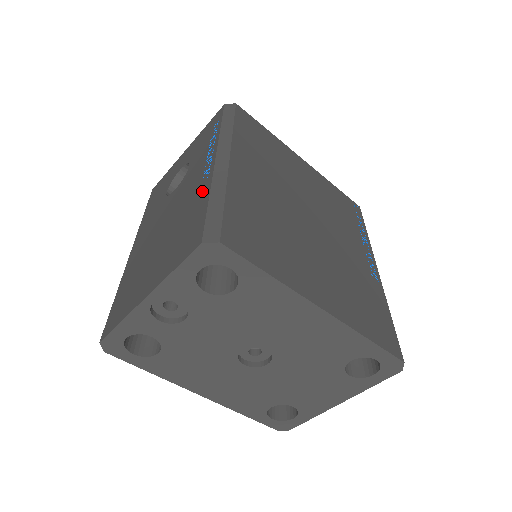
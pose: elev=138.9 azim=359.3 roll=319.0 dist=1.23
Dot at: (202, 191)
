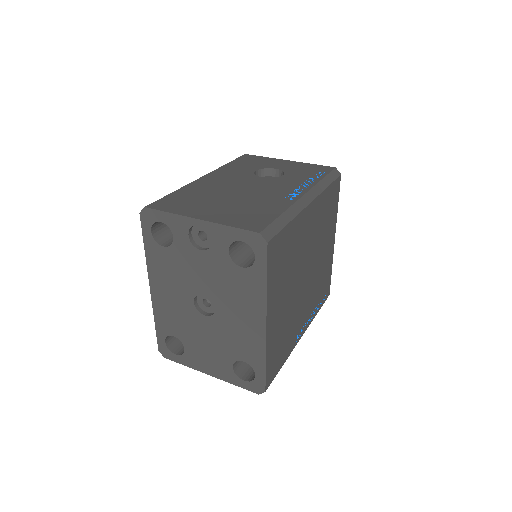
Dot at: (281, 203)
